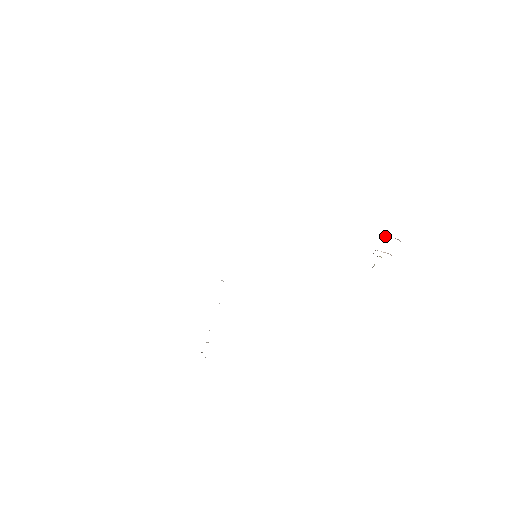
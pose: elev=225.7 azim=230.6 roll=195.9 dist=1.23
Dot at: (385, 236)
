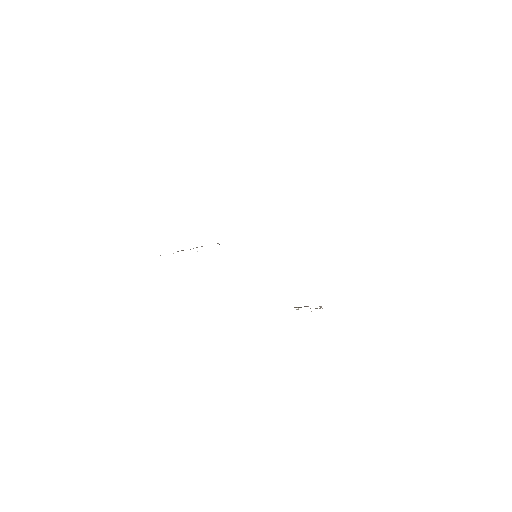
Dot at: (322, 308)
